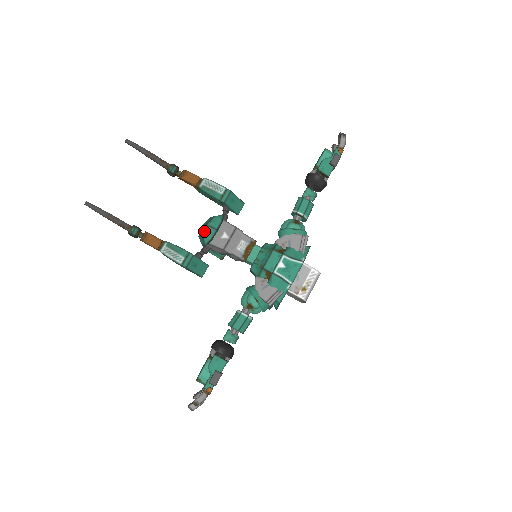
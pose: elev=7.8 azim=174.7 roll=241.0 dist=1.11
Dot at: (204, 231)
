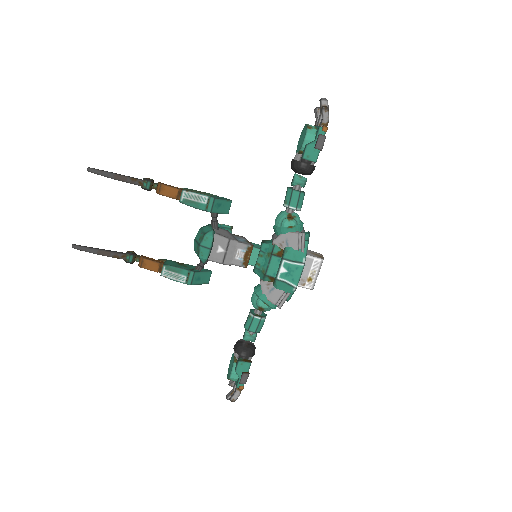
Dot at: (198, 252)
